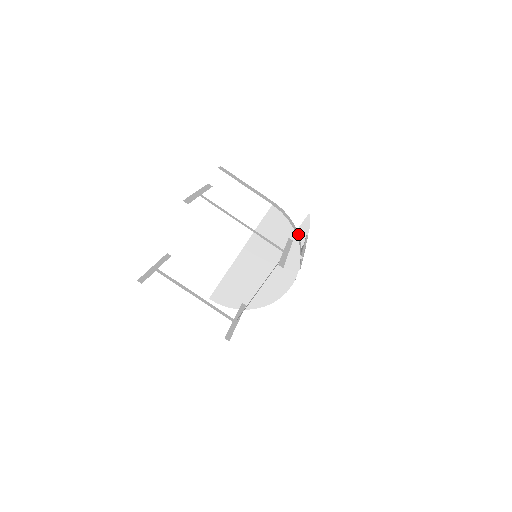
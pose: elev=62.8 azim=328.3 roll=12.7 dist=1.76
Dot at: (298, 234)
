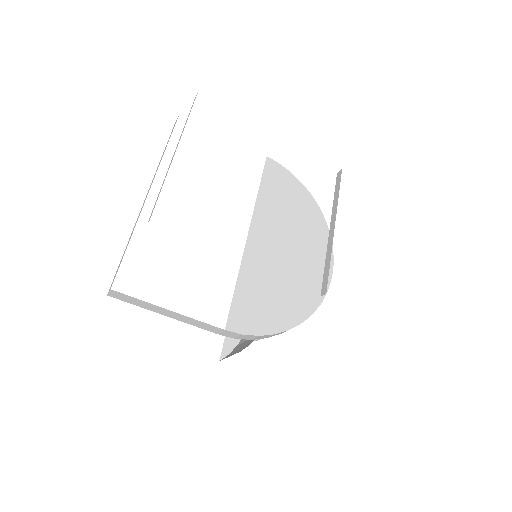
Dot at: occluded
